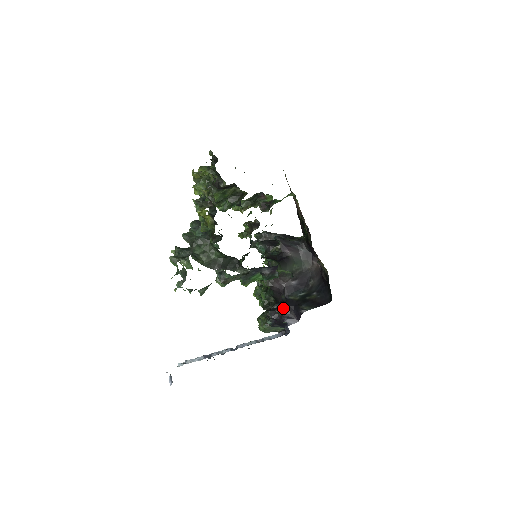
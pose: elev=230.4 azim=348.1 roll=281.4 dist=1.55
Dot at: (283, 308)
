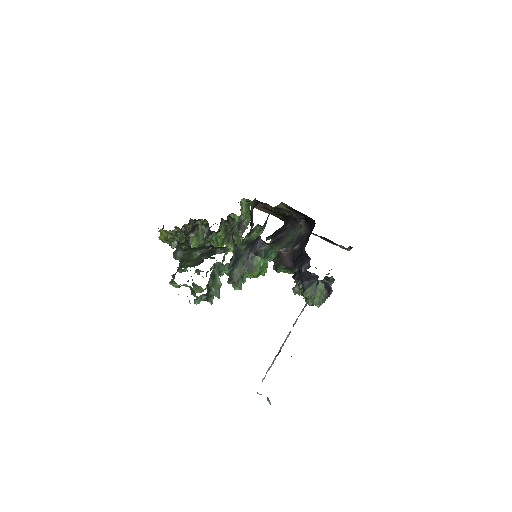
Dot at: (295, 264)
